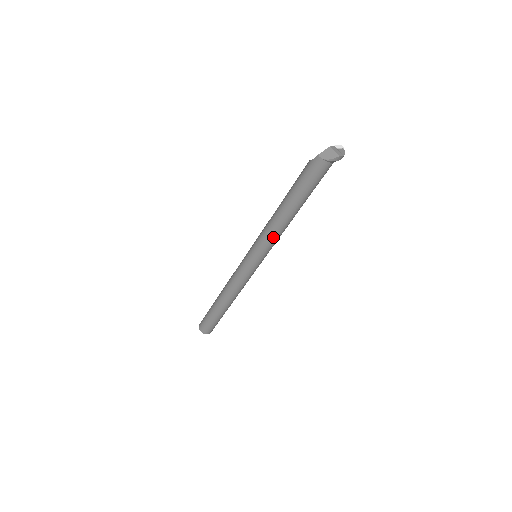
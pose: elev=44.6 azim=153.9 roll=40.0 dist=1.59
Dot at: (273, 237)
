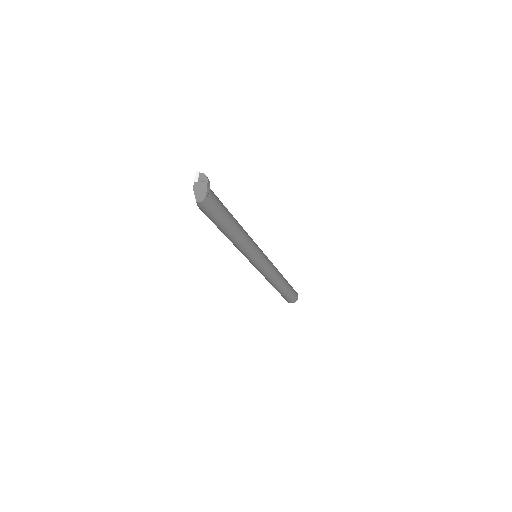
Dot at: (248, 246)
